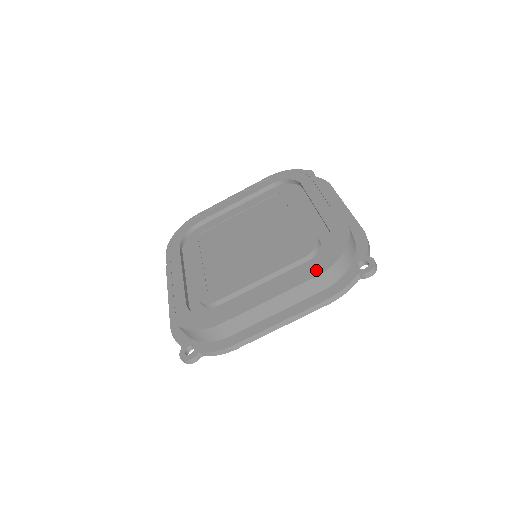
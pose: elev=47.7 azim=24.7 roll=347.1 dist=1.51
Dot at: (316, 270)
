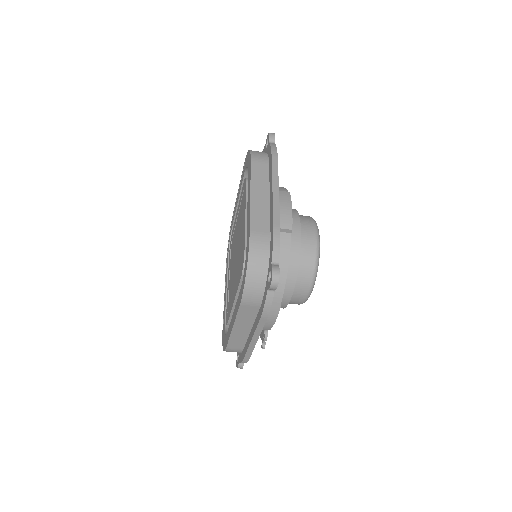
Dot at: (240, 297)
